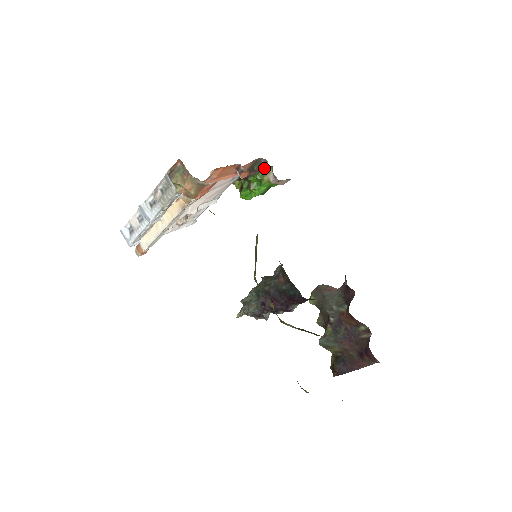
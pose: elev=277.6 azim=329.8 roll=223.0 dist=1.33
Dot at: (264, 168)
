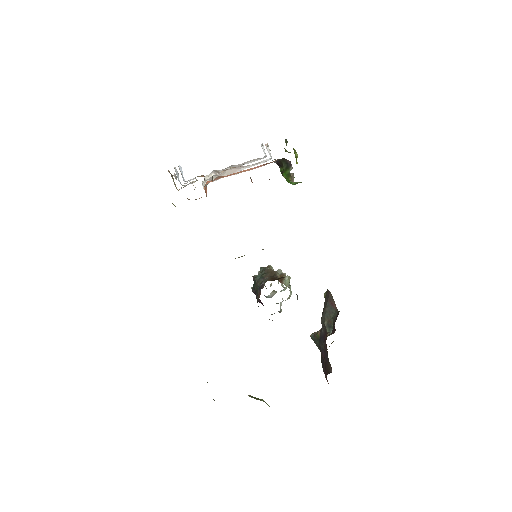
Dot at: (289, 169)
